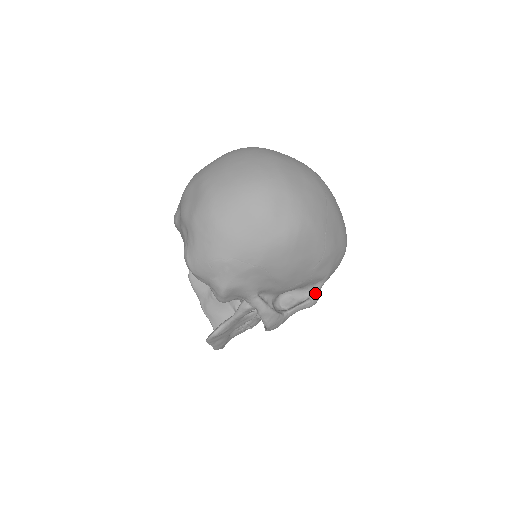
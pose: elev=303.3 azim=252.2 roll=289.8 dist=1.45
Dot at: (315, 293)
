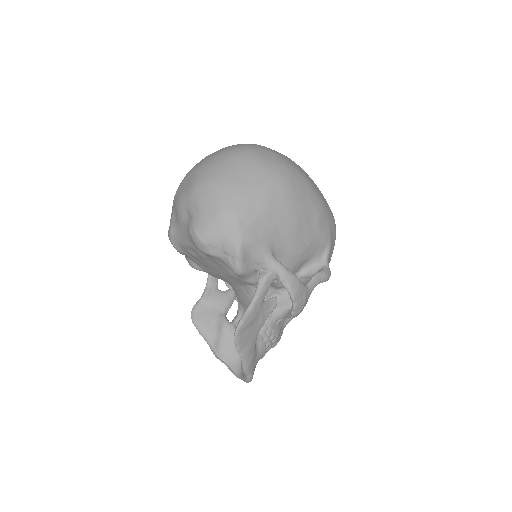
Dot at: (325, 265)
